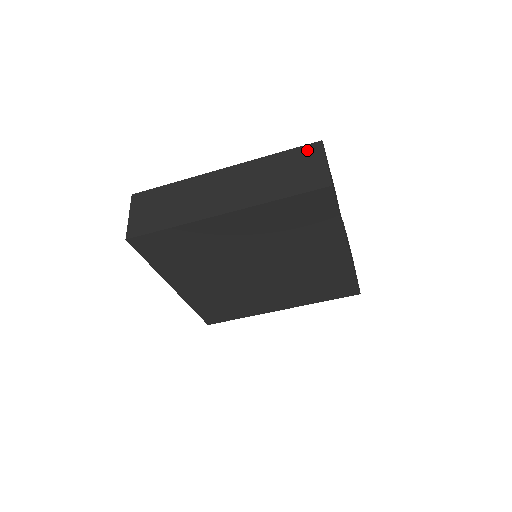
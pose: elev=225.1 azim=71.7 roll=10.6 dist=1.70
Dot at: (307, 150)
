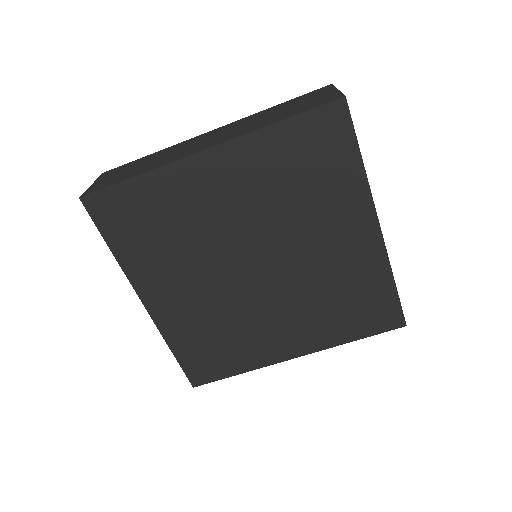
Dot at: (313, 92)
